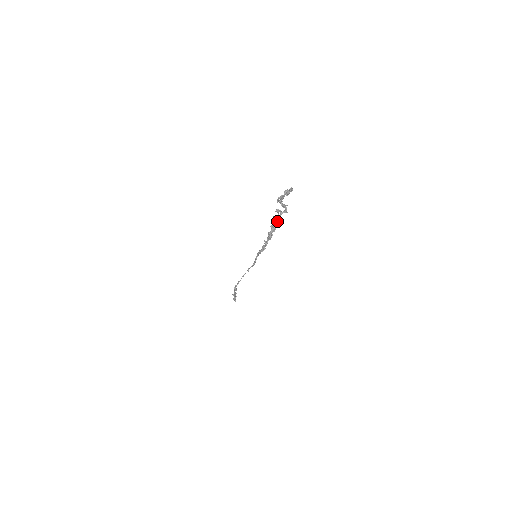
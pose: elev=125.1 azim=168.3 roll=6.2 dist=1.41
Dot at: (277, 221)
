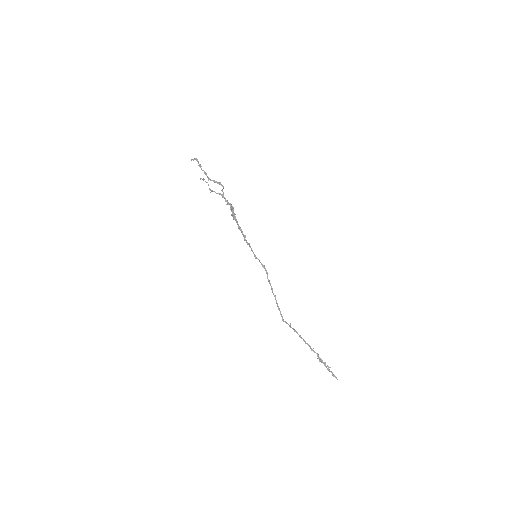
Dot at: (227, 200)
